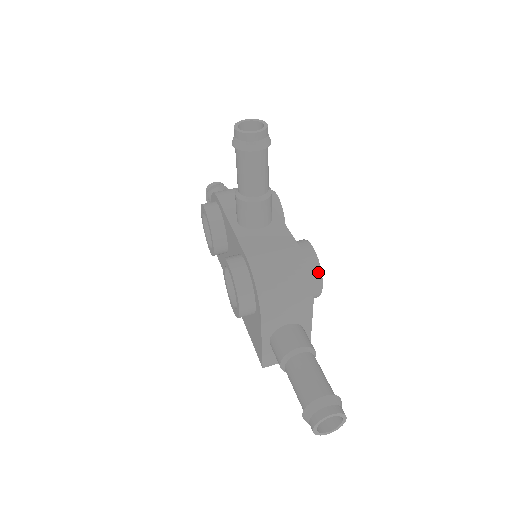
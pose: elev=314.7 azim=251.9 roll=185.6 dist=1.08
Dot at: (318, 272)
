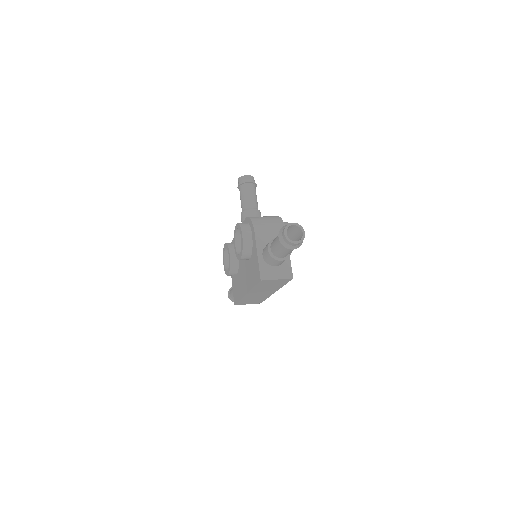
Dot at: occluded
